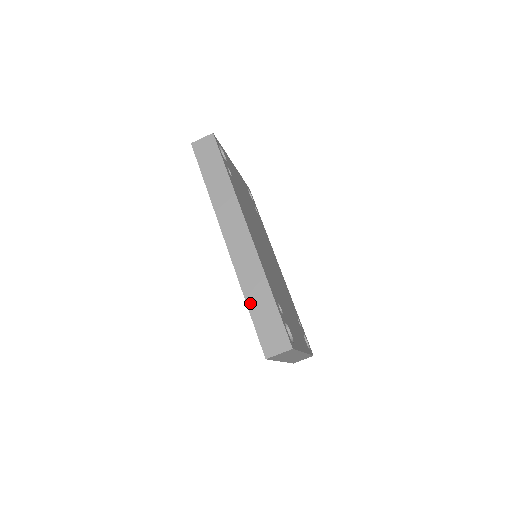
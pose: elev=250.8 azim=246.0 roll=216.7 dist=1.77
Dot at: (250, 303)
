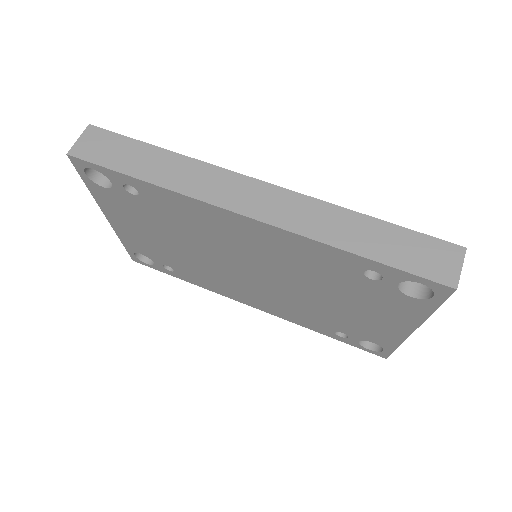
Dot at: (360, 250)
